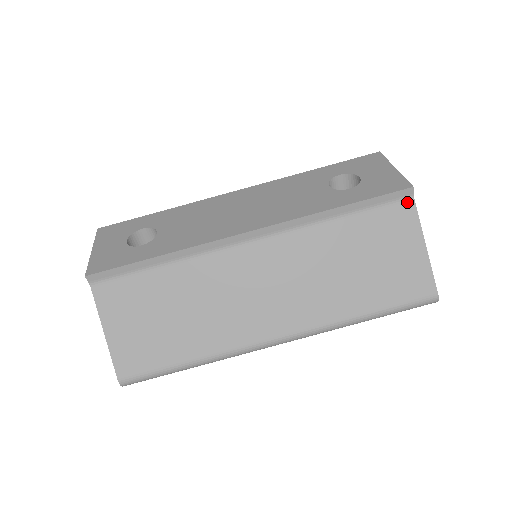
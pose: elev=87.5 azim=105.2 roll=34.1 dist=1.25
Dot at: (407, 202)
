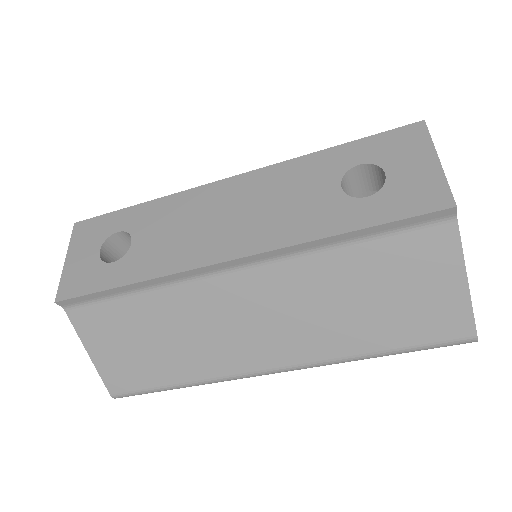
Dot at: (446, 224)
